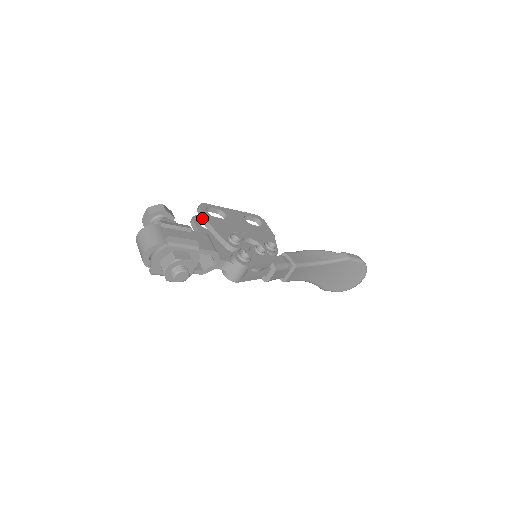
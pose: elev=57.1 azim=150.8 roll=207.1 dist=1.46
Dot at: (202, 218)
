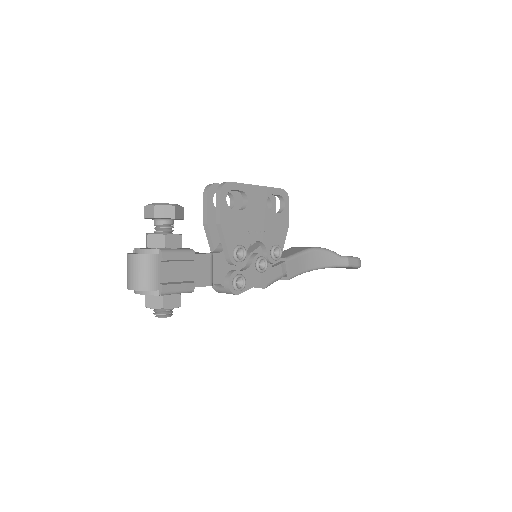
Dot at: (217, 210)
